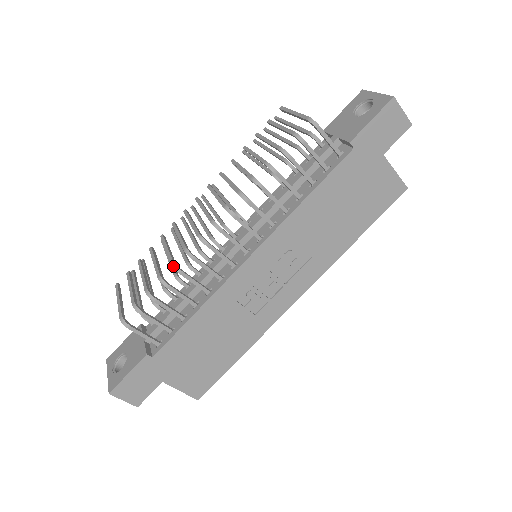
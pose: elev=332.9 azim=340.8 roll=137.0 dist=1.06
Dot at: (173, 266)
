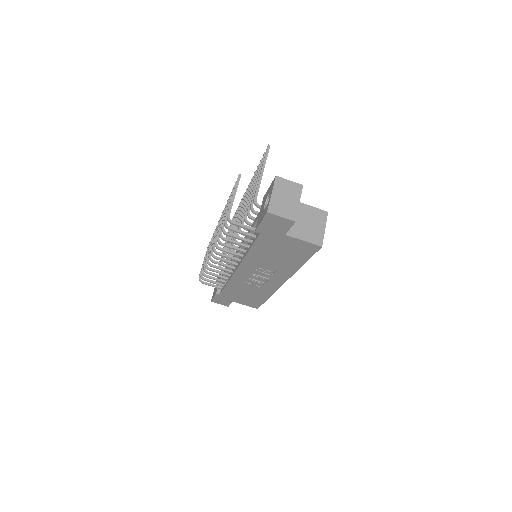
Dot at: (205, 266)
